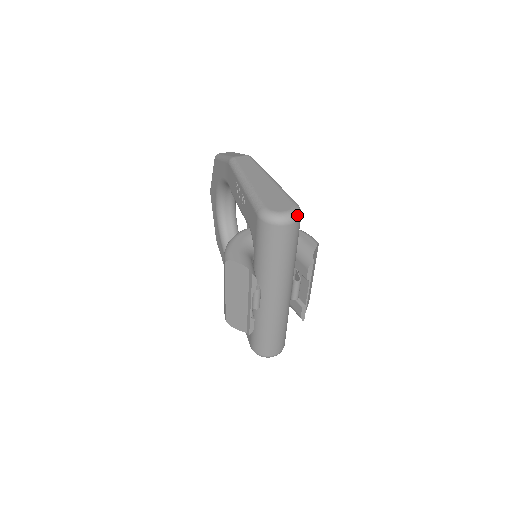
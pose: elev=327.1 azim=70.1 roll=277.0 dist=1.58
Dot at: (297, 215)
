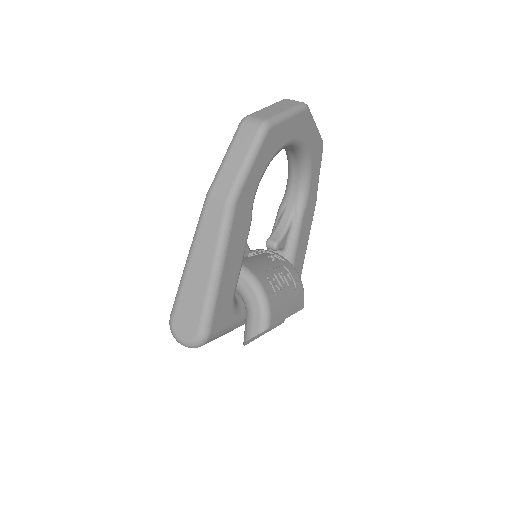
Dot at: (194, 347)
